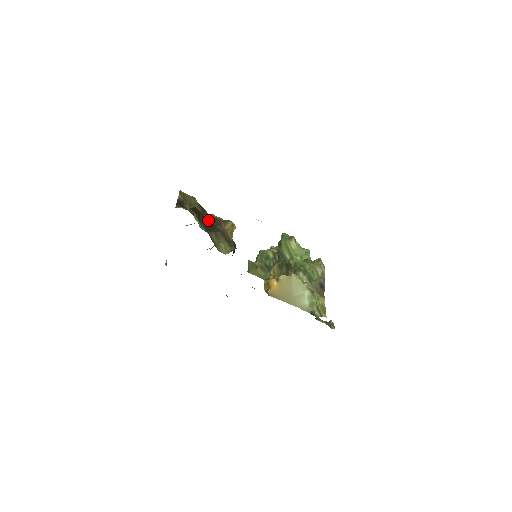
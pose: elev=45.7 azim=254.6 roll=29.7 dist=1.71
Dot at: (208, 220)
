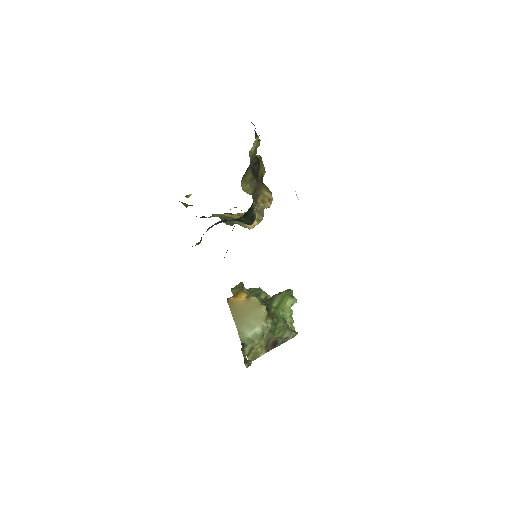
Dot at: (258, 175)
